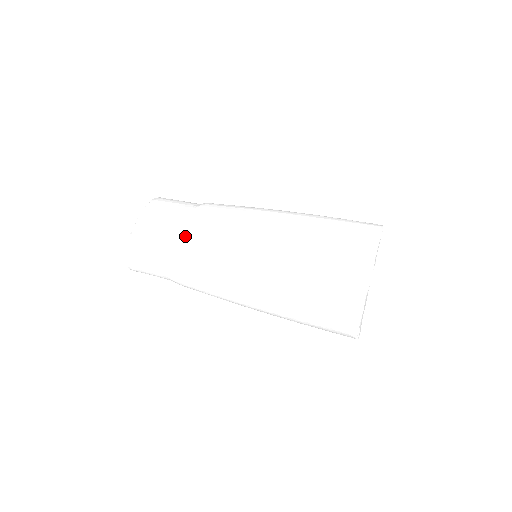
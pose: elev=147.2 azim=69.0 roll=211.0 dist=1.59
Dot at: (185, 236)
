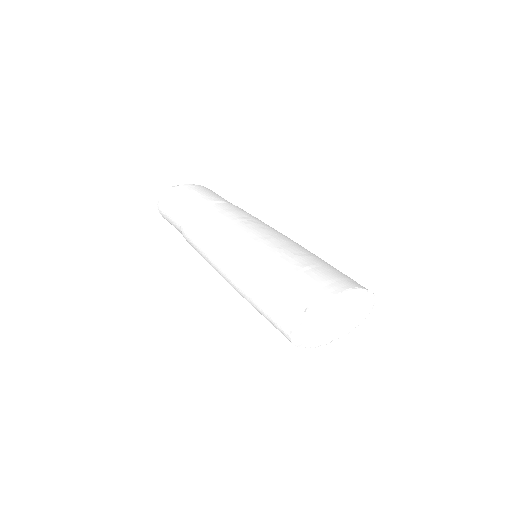
Dot at: (220, 204)
